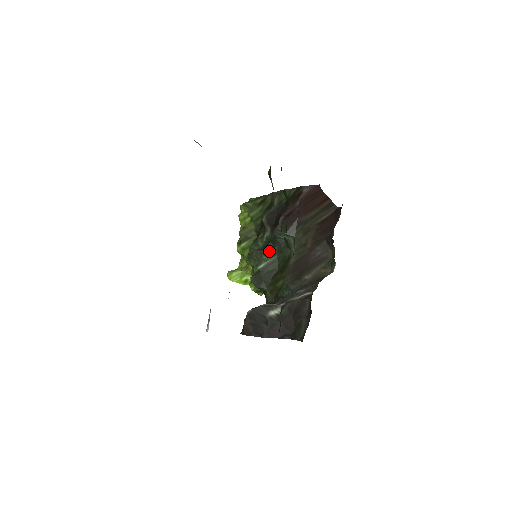
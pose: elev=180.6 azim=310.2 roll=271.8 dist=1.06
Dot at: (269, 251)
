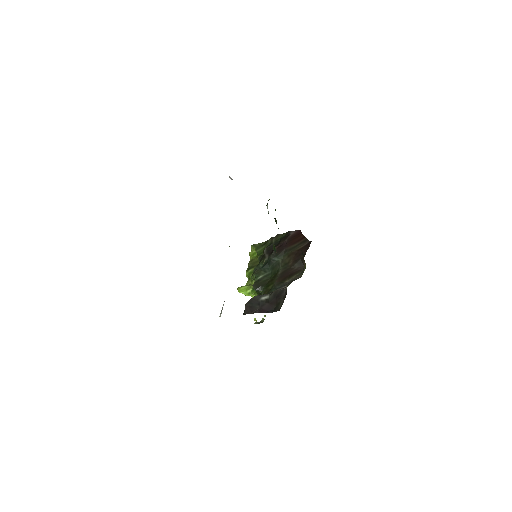
Dot at: (266, 269)
